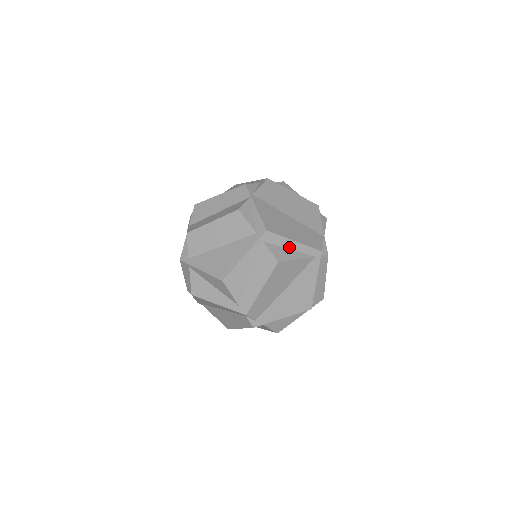
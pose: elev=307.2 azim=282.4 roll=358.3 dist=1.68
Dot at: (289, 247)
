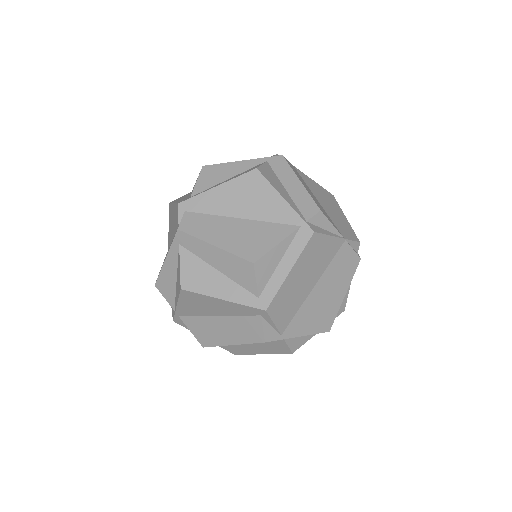
Dot at: occluded
